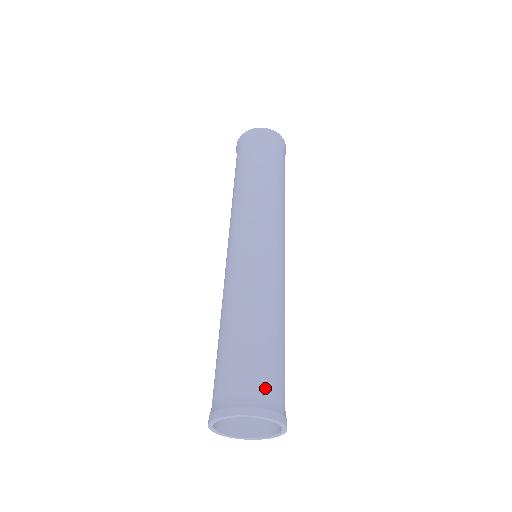
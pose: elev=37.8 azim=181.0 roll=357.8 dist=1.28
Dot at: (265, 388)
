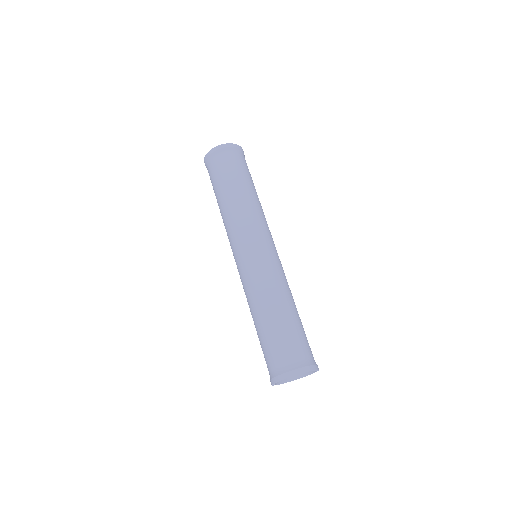
Dot at: occluded
